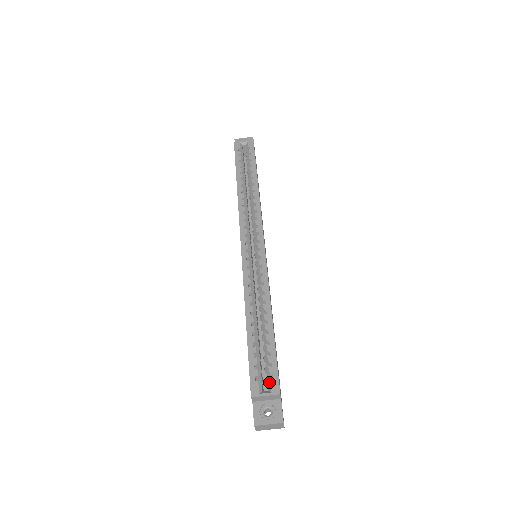
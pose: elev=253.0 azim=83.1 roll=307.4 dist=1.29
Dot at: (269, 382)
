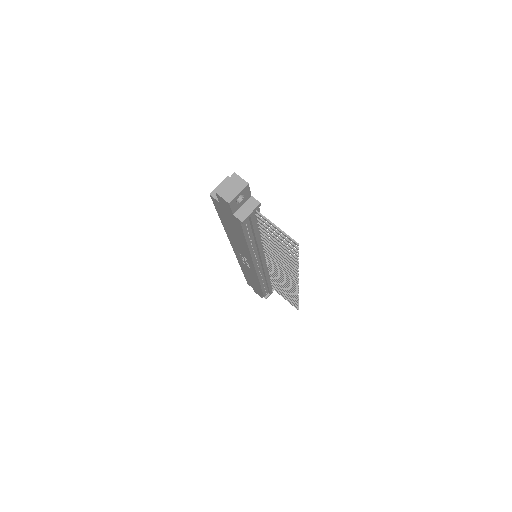
Dot at: occluded
